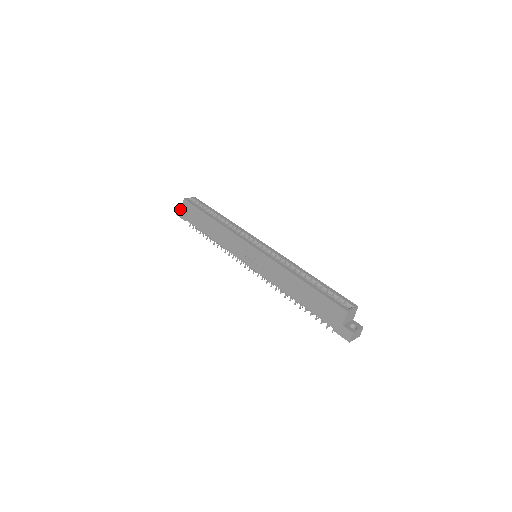
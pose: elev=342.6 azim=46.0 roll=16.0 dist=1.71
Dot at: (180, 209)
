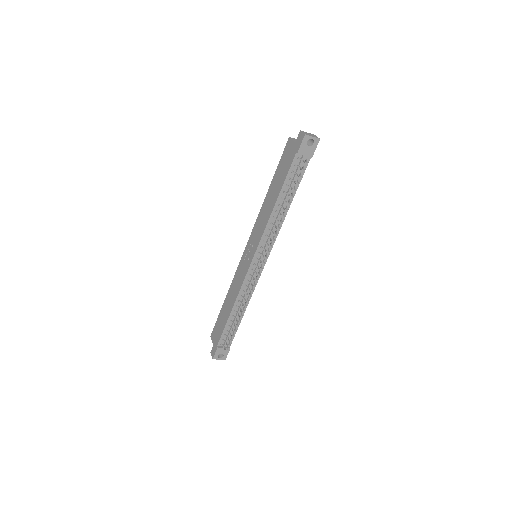
Dot at: (212, 348)
